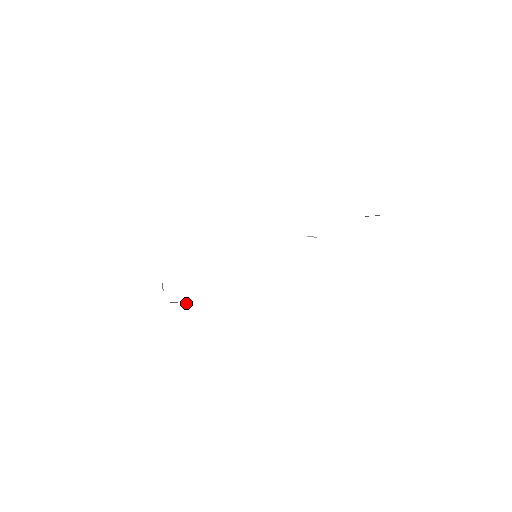
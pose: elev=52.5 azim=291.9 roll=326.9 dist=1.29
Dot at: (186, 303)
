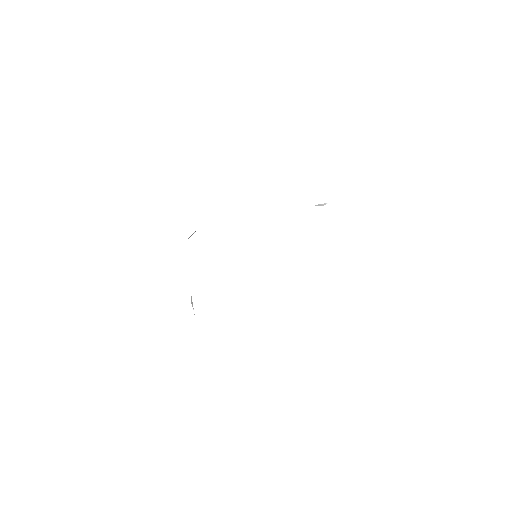
Dot at: occluded
